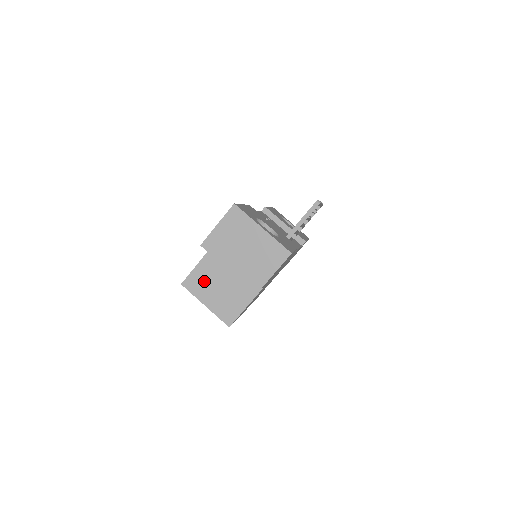
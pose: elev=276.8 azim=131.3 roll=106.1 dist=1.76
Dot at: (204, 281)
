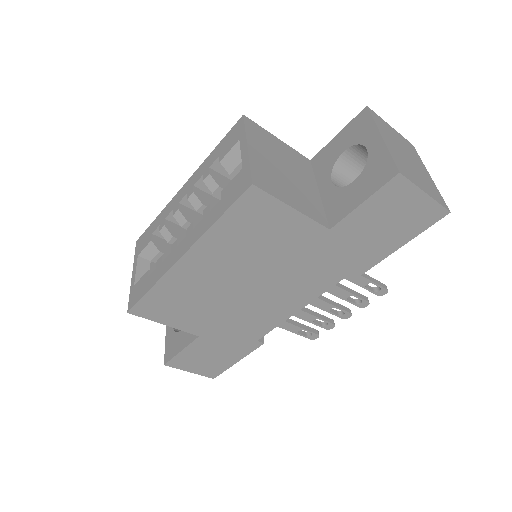
Dot at: (270, 146)
